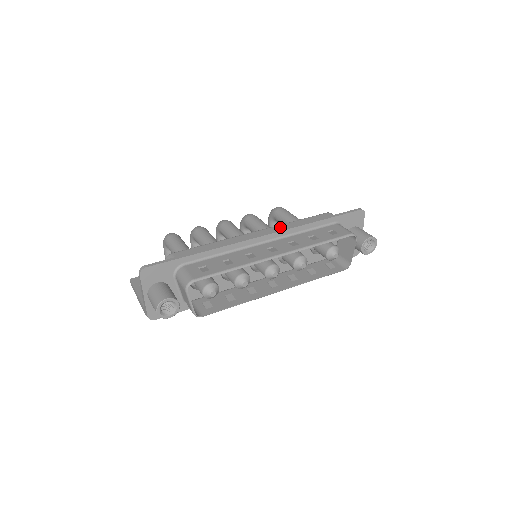
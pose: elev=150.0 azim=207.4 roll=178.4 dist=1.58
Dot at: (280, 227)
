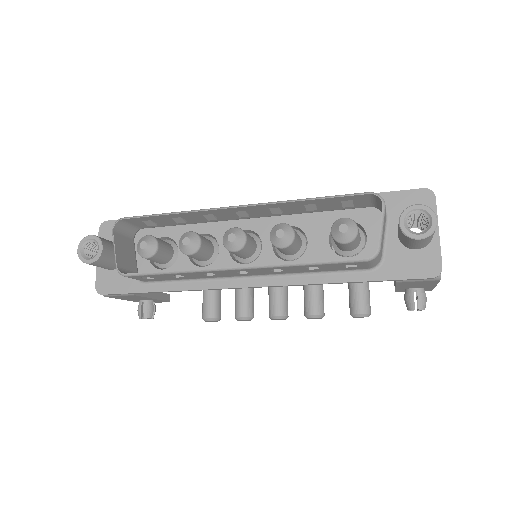
Dot at: occluded
